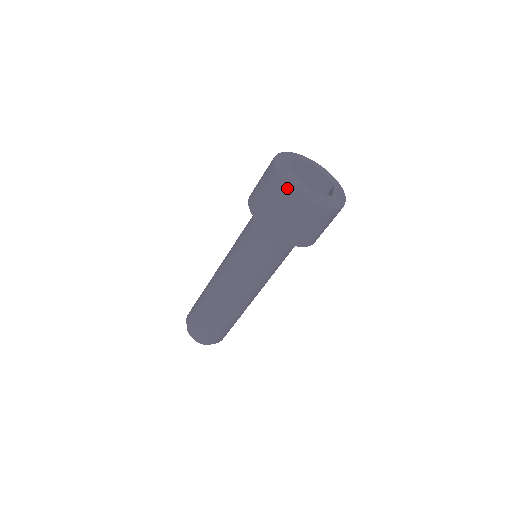
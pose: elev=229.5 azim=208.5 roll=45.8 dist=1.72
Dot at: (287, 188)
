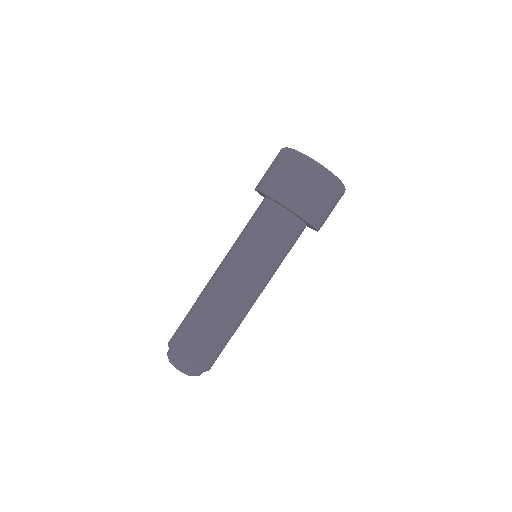
Dot at: (301, 159)
